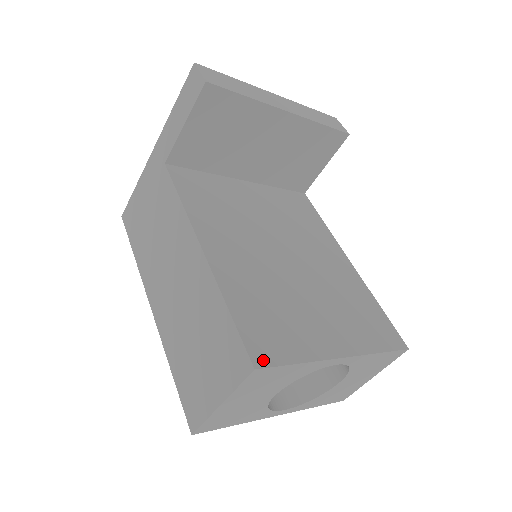
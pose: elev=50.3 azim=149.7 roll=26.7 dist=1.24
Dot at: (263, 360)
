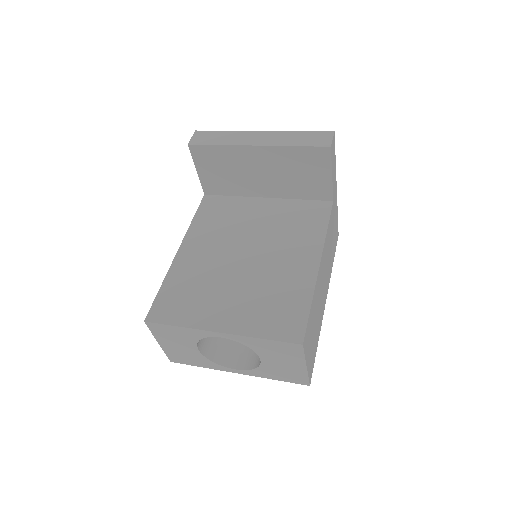
Dot at: (154, 318)
